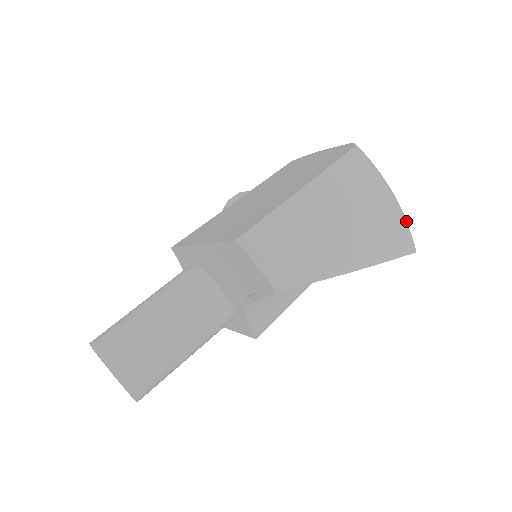
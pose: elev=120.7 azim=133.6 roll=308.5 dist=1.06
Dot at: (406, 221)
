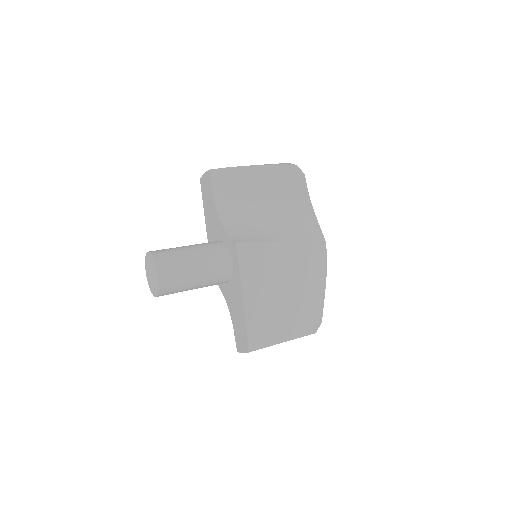
Dot at: occluded
